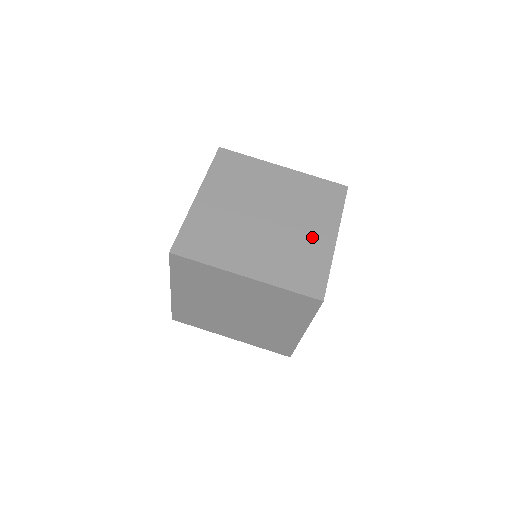
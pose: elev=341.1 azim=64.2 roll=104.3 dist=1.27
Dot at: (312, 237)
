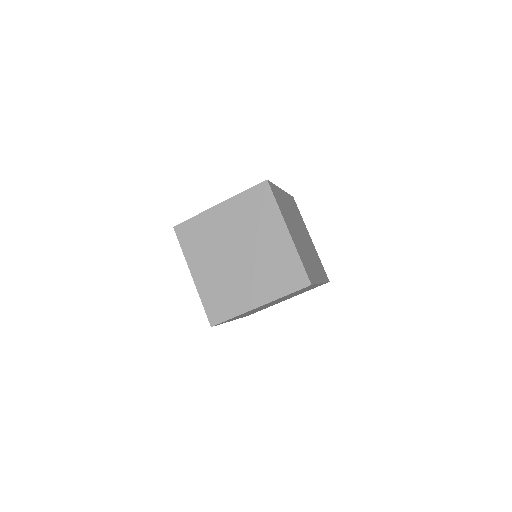
Dot at: (247, 291)
